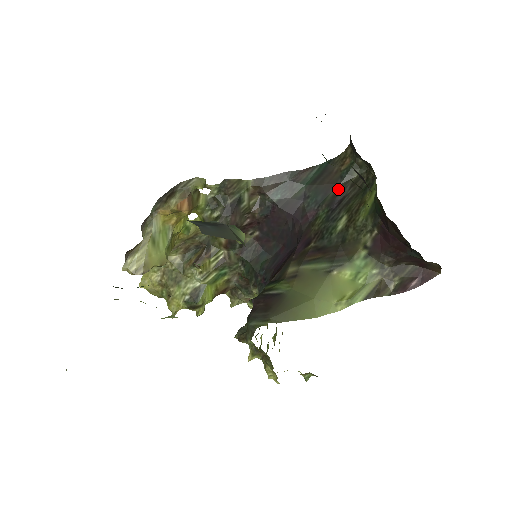
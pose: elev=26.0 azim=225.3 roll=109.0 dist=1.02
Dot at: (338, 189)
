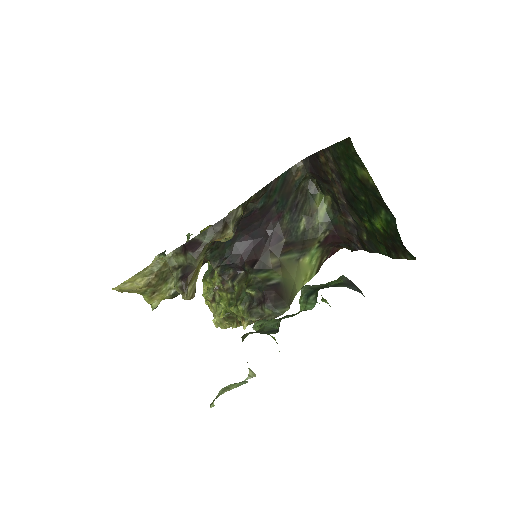
Dot at: (294, 196)
